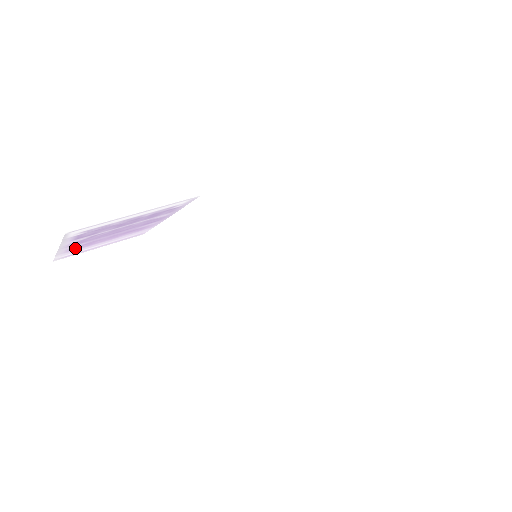
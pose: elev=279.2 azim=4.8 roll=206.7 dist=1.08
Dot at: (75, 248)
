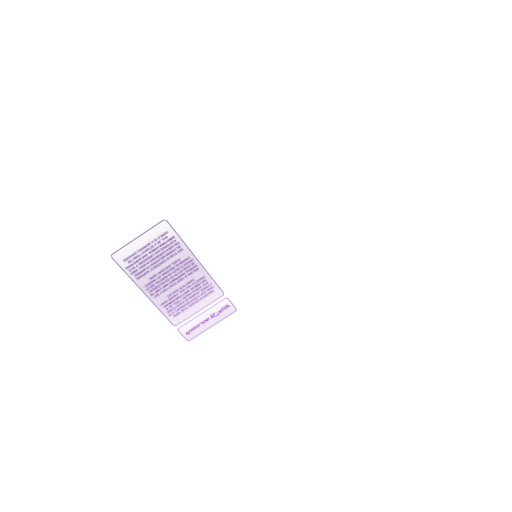
Dot at: (171, 308)
